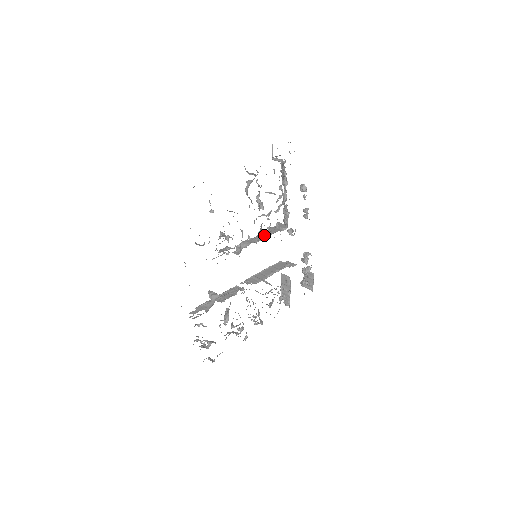
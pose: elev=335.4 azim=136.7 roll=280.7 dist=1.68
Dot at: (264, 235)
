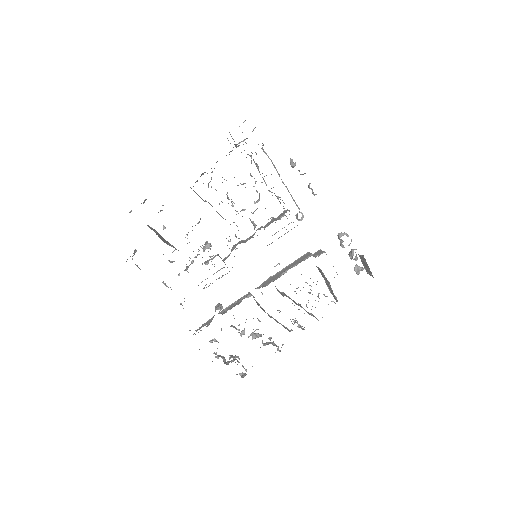
Dot at: occluded
